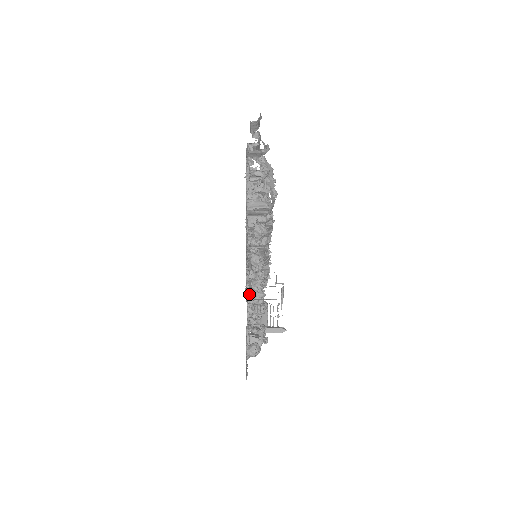
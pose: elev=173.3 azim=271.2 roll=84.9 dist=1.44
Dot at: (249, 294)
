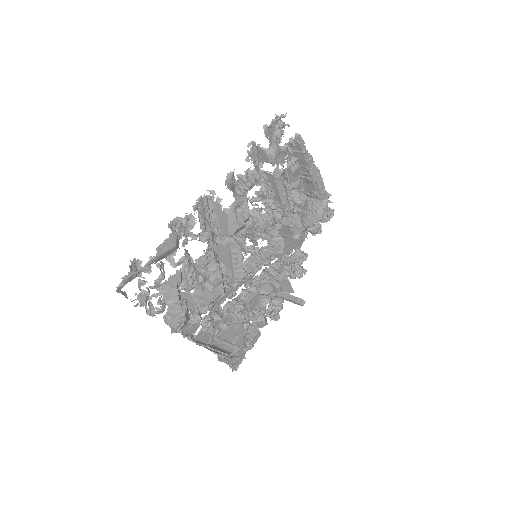
Dot at: (210, 343)
